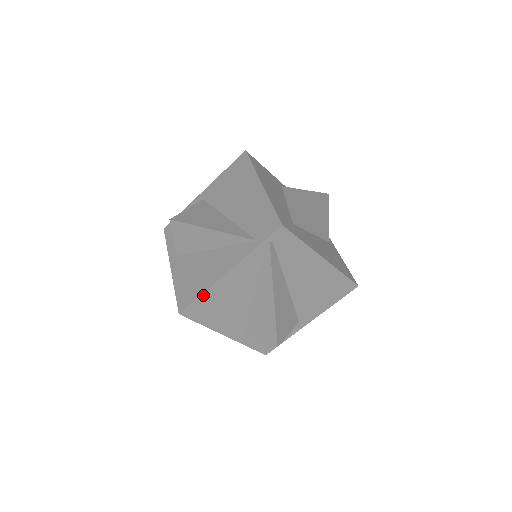
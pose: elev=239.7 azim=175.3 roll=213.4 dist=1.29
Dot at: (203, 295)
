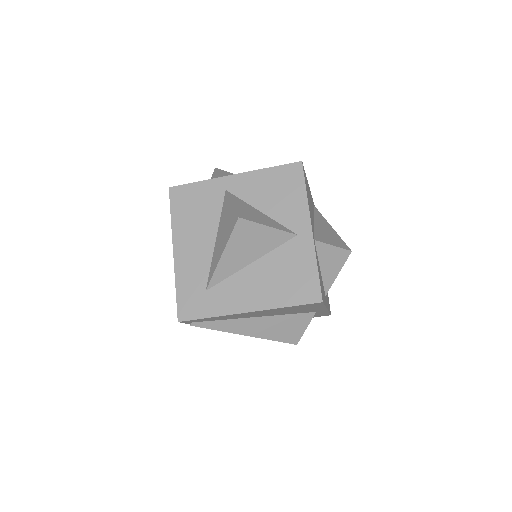
Dot at: occluded
